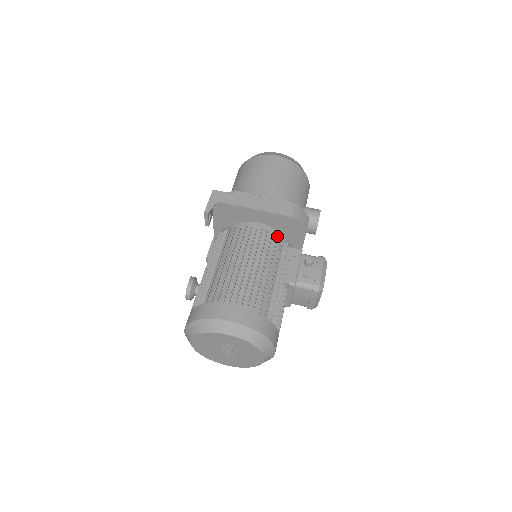
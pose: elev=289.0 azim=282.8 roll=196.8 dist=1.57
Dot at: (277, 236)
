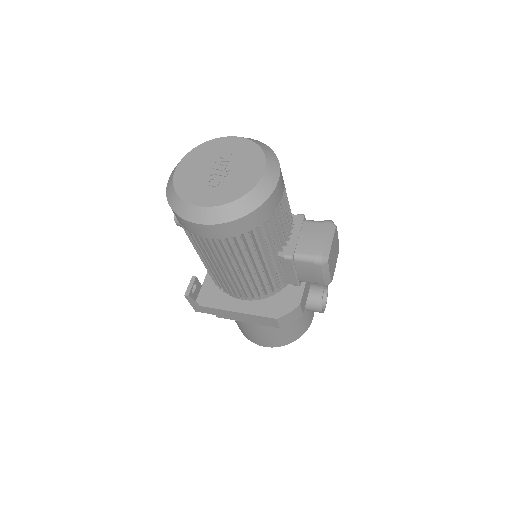
Dot at: occluded
